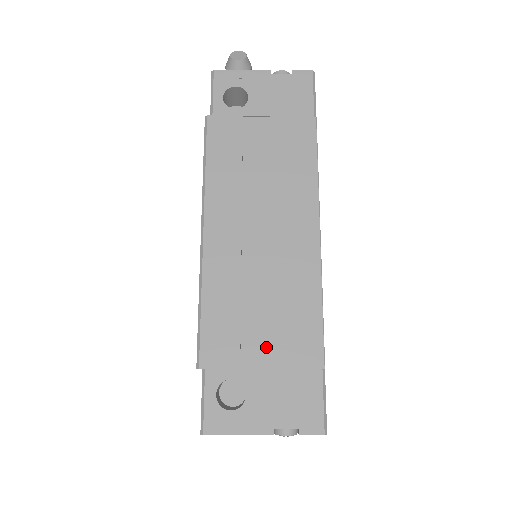
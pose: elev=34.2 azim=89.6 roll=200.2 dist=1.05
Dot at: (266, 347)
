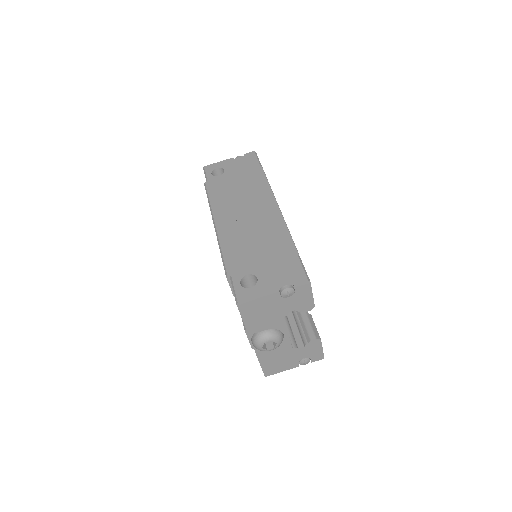
Dot at: (263, 256)
